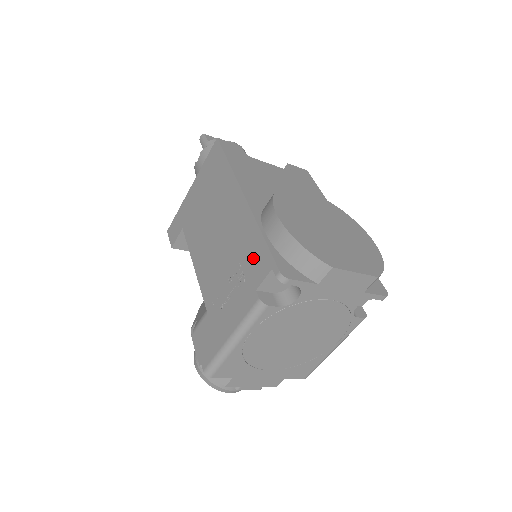
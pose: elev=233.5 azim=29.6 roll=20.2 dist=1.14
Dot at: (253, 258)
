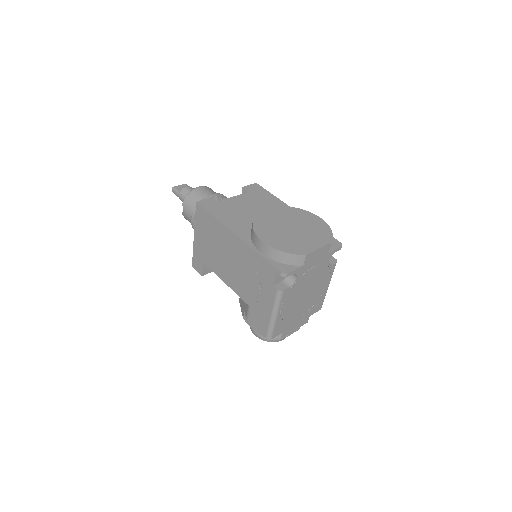
Dot at: (262, 269)
